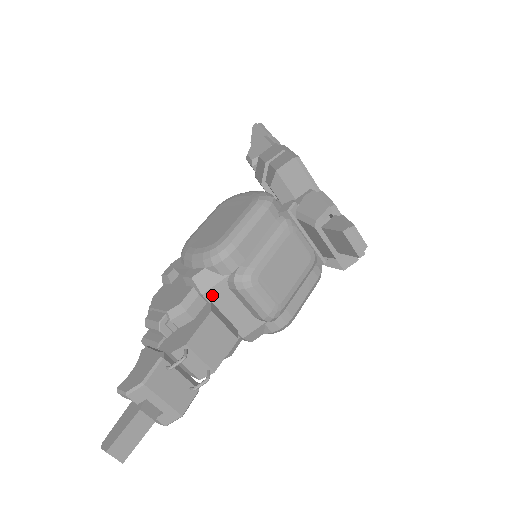
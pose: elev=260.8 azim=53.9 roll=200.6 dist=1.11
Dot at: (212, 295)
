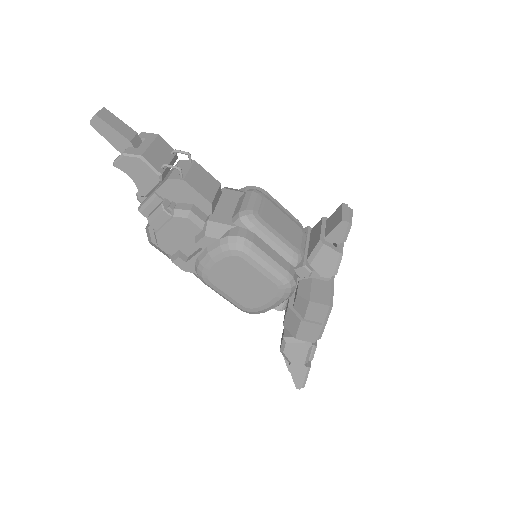
Dot at: (227, 192)
